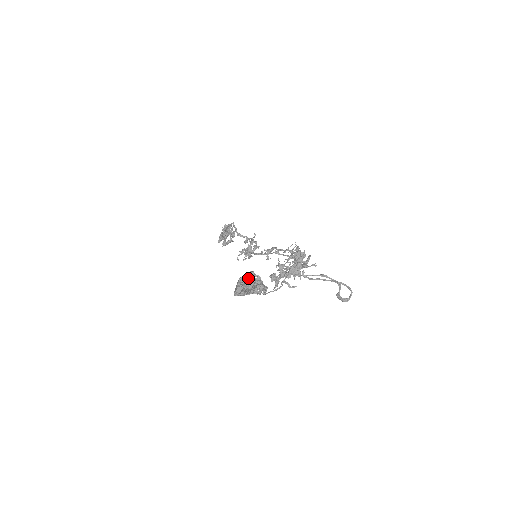
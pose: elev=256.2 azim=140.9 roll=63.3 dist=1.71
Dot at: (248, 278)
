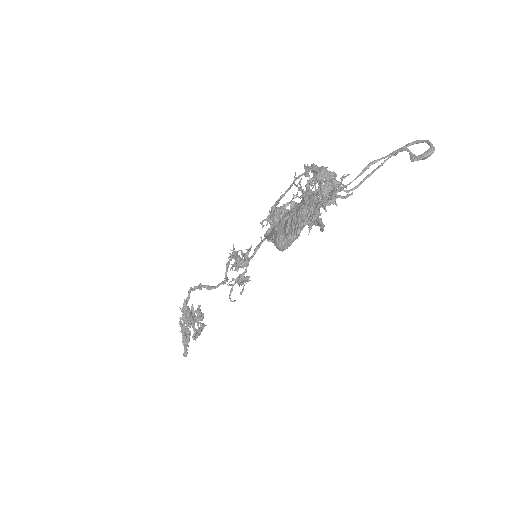
Dot at: (277, 221)
